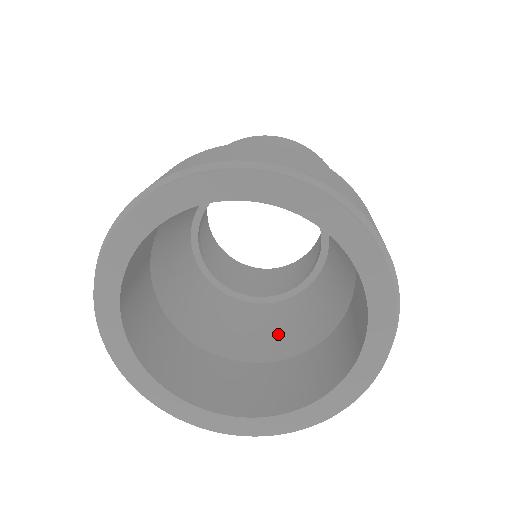
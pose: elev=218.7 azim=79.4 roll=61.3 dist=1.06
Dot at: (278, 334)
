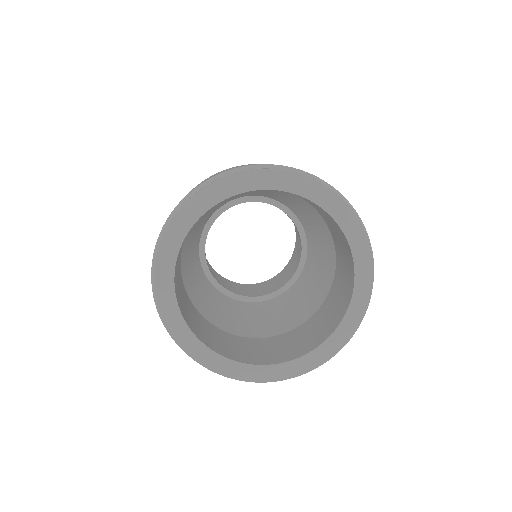
Dot at: (239, 320)
